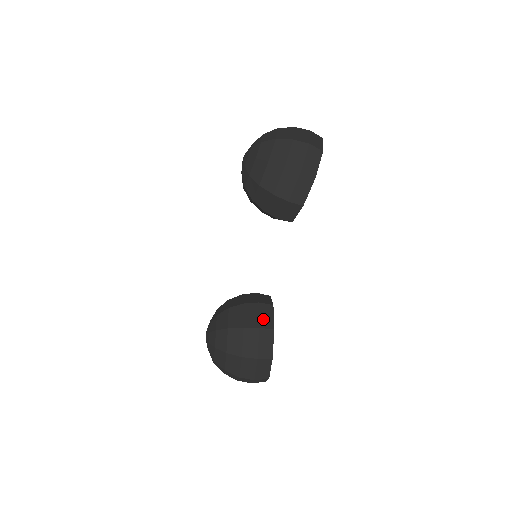
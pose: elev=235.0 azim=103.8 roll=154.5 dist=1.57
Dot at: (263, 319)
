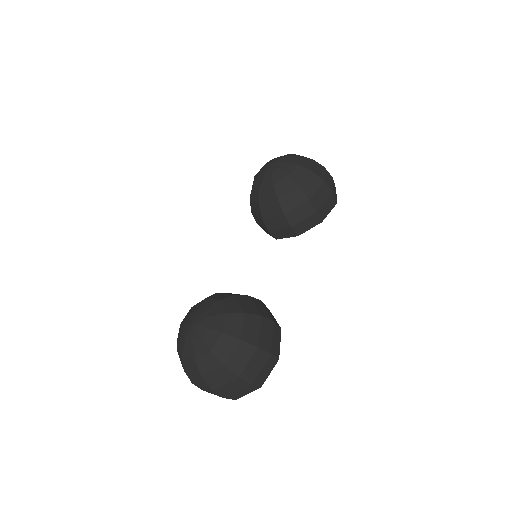
Dot at: (271, 315)
